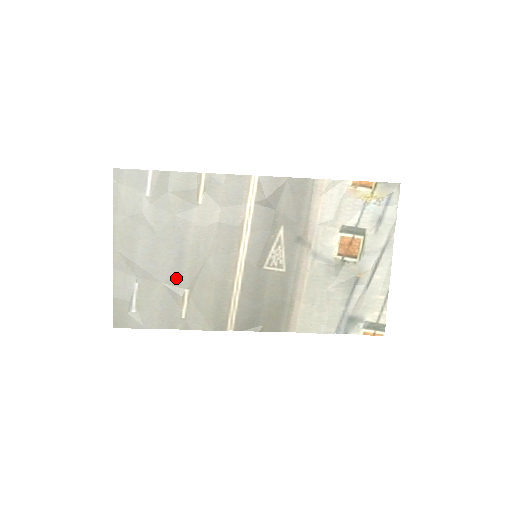
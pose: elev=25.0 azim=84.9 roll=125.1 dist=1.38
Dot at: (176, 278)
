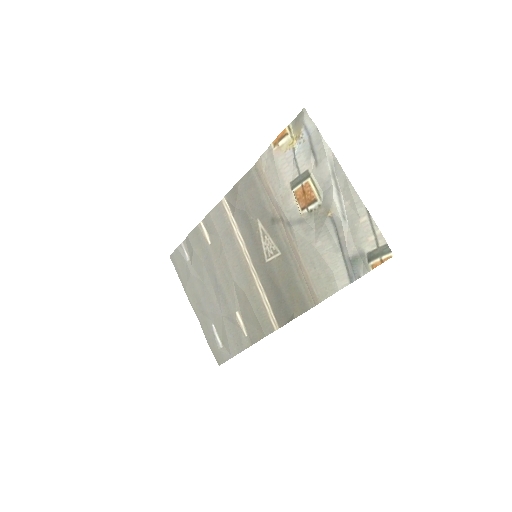
Dot at: (227, 307)
